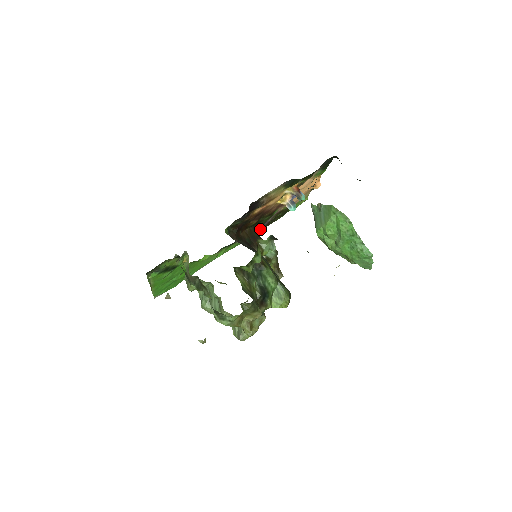
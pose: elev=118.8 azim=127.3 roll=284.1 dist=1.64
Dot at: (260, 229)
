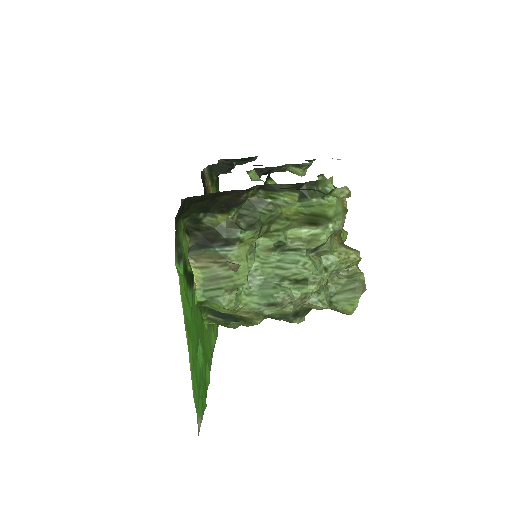
Dot at: occluded
